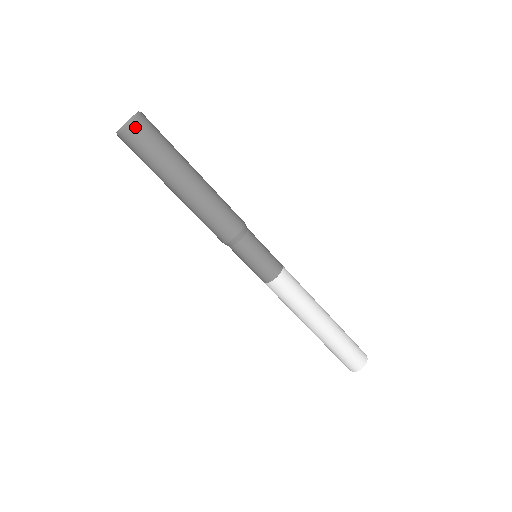
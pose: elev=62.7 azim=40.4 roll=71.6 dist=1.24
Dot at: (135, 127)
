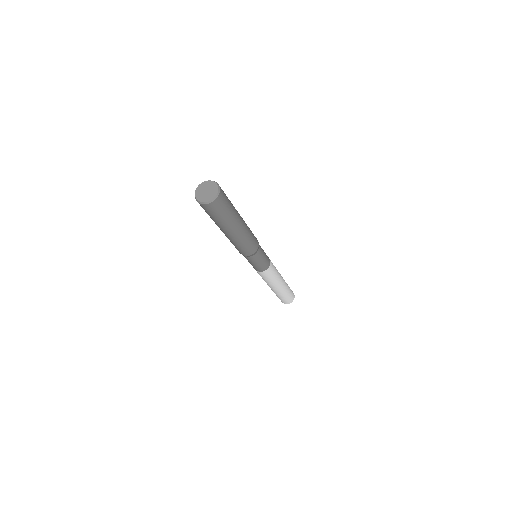
Dot at: (221, 196)
